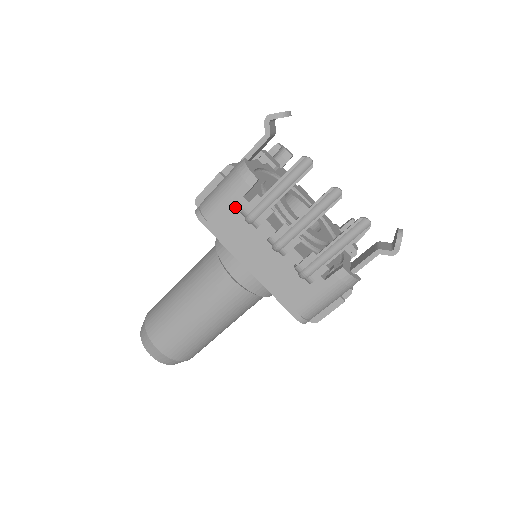
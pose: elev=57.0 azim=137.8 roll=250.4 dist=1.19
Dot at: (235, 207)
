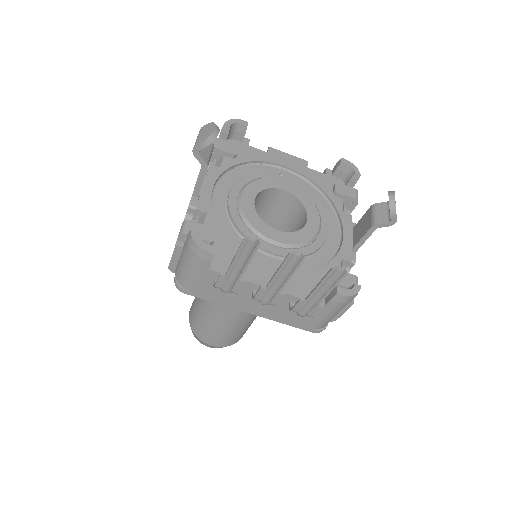
Dot at: (207, 278)
